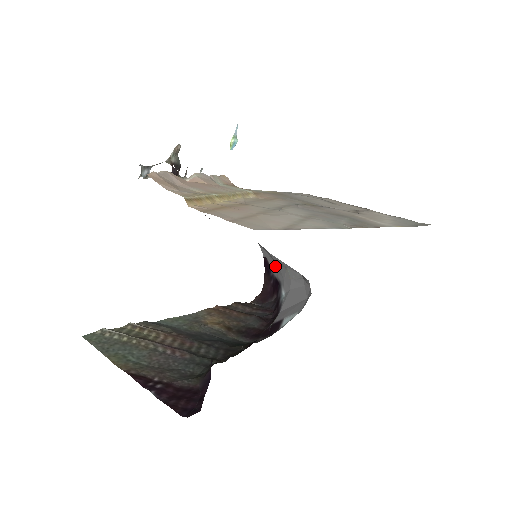
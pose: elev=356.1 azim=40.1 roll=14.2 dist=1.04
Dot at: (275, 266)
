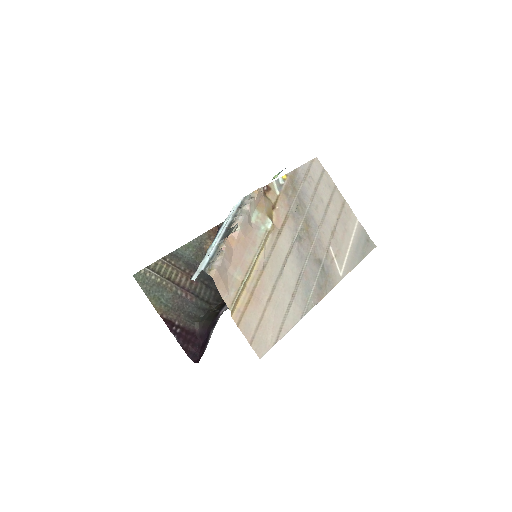
Dot at: occluded
